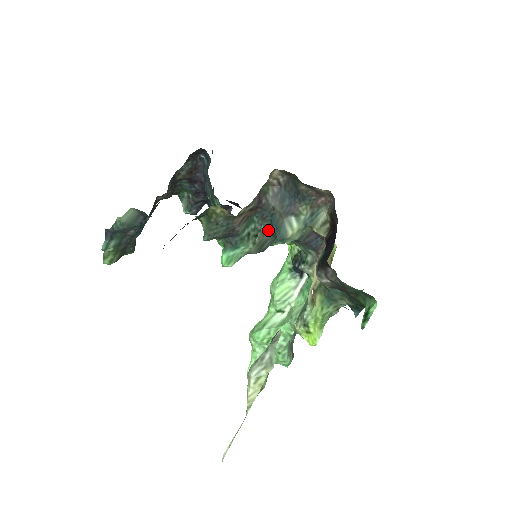
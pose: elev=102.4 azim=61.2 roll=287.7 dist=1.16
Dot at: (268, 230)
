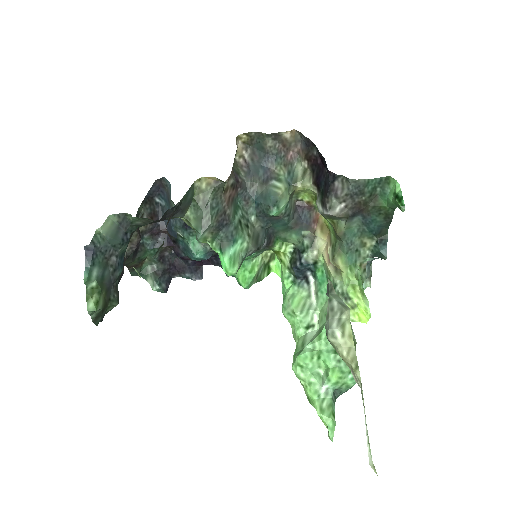
Dot at: (255, 219)
